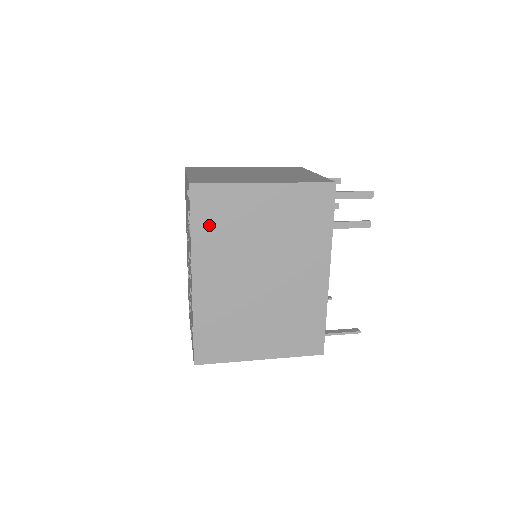
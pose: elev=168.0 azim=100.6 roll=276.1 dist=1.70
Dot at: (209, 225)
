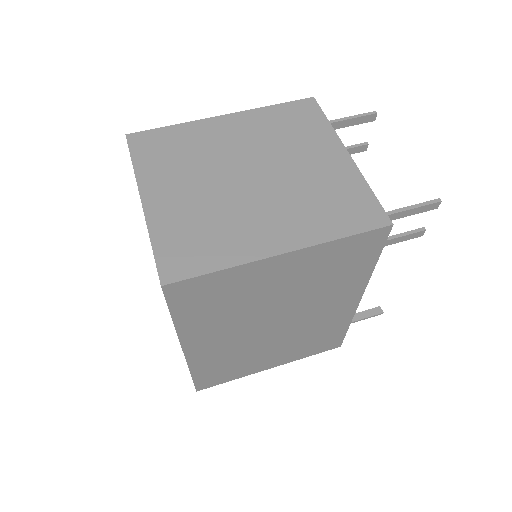
Dot at: (199, 310)
